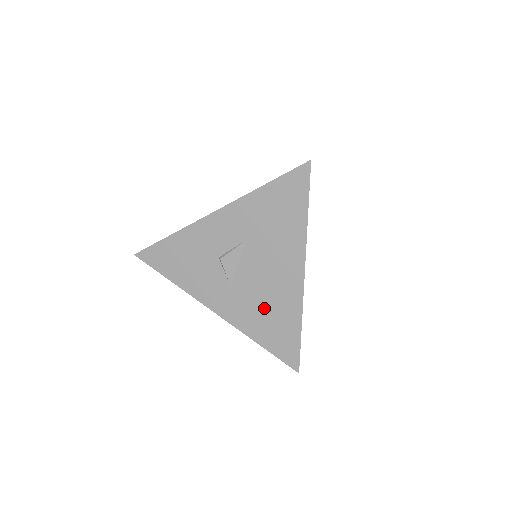
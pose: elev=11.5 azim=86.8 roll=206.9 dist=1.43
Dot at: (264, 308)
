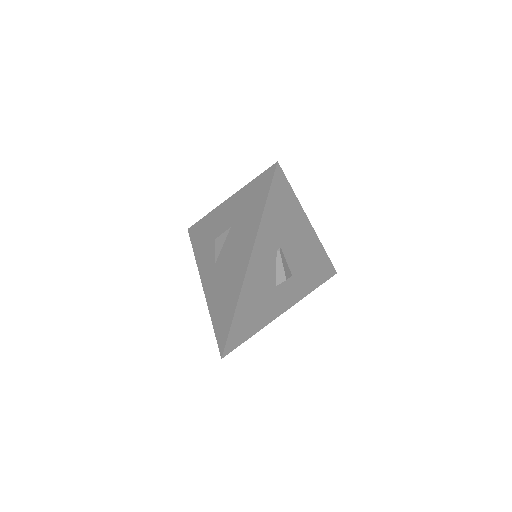
Dot at: (223, 289)
